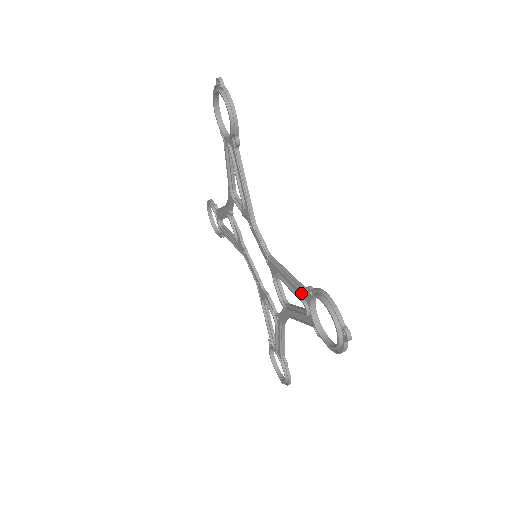
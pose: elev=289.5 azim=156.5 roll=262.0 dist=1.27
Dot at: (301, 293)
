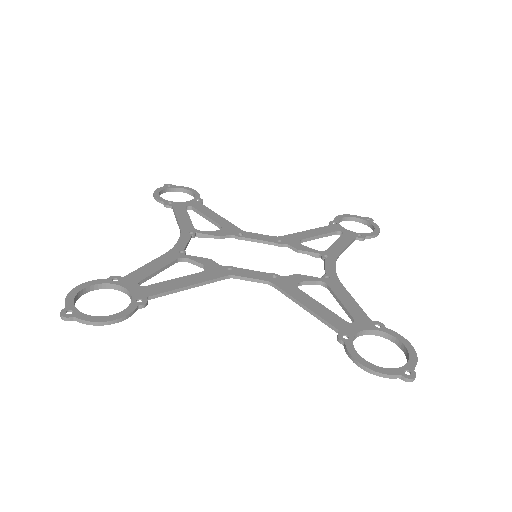
Dot at: (335, 326)
